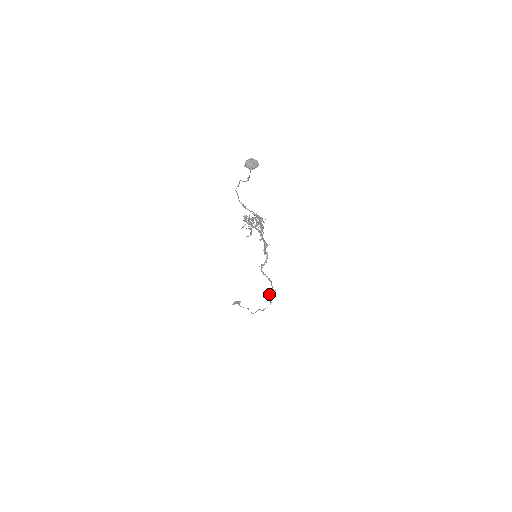
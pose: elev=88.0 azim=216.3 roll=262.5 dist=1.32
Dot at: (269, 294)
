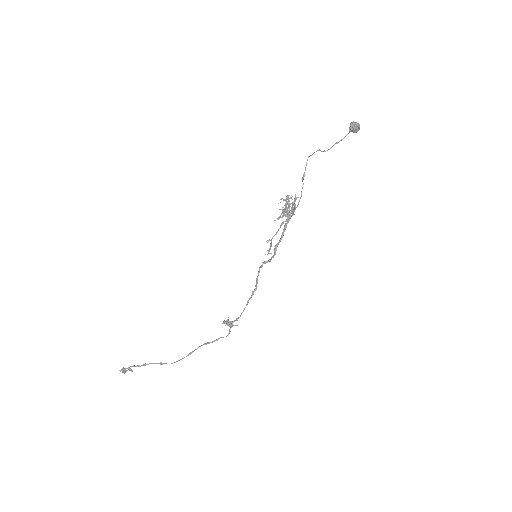
Dot at: (232, 321)
